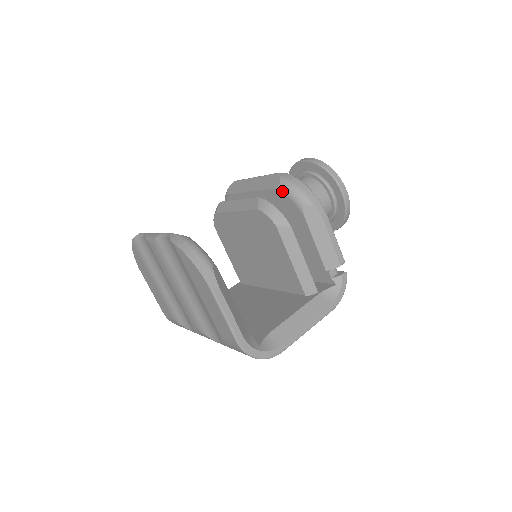
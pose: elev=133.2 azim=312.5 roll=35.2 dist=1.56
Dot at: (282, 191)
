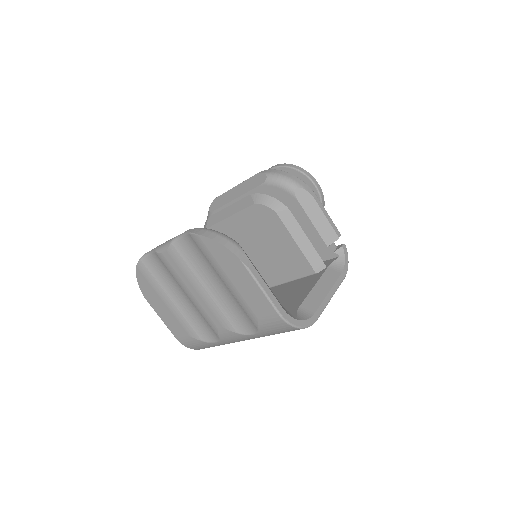
Dot at: (271, 183)
